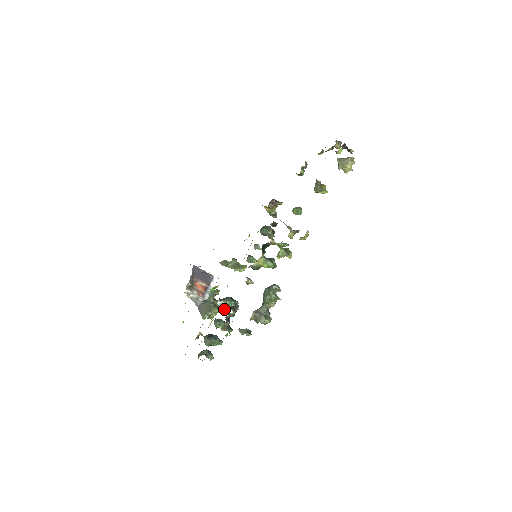
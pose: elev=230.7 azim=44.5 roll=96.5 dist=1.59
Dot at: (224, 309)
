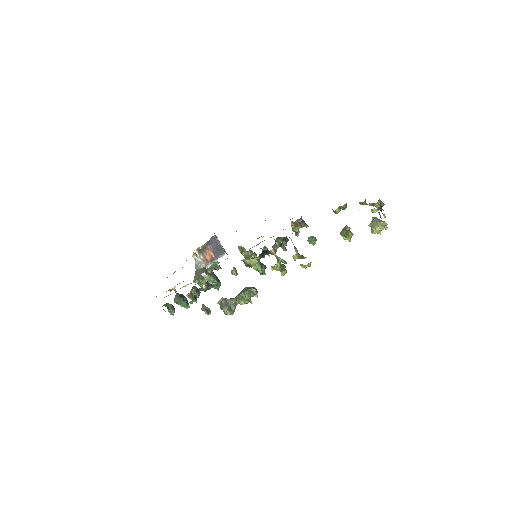
Dot at: occluded
